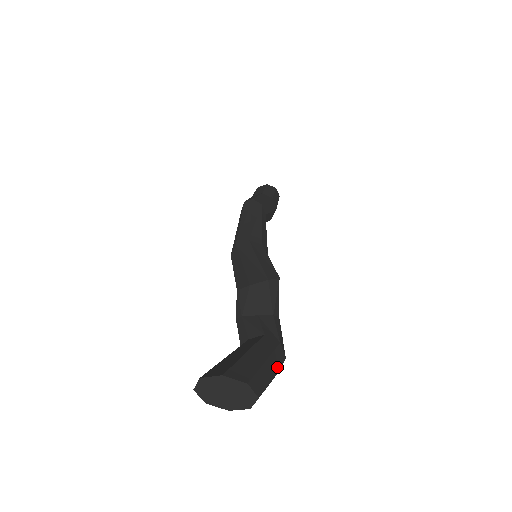
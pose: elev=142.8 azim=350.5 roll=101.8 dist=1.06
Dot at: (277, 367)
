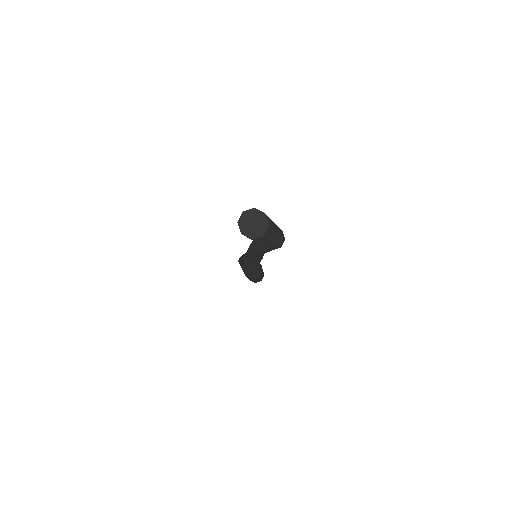
Dot at: (276, 225)
